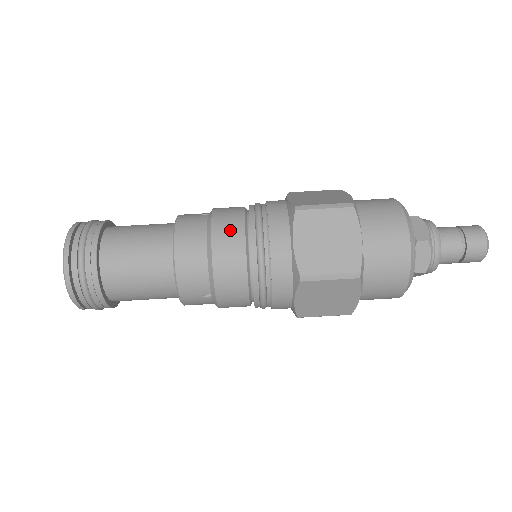
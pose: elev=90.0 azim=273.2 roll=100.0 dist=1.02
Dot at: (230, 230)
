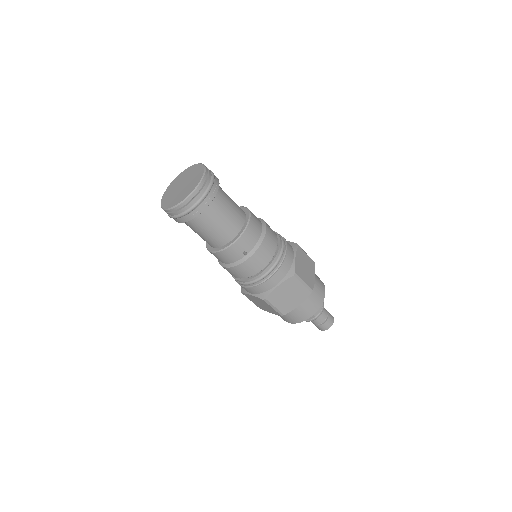
Dot at: (239, 274)
